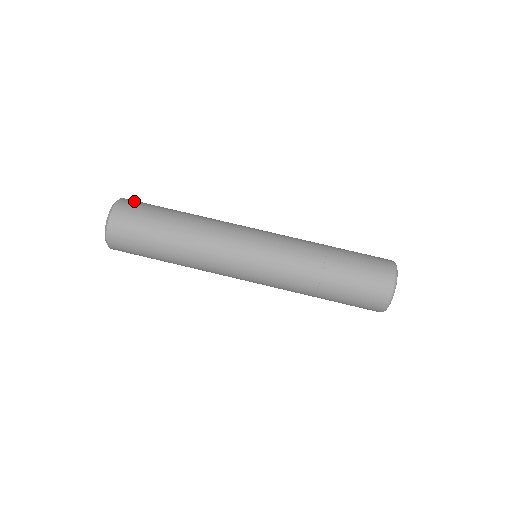
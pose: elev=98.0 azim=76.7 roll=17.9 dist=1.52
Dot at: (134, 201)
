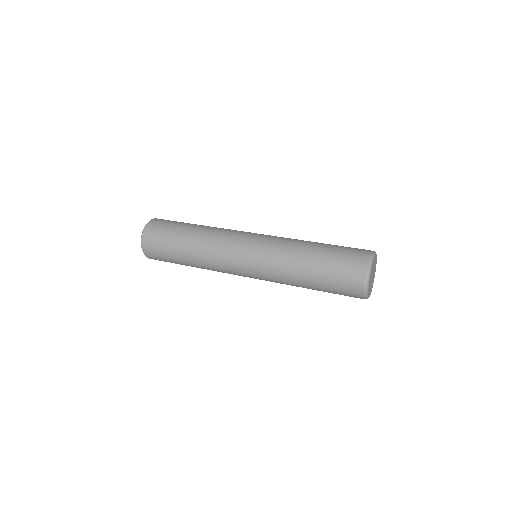
Dot at: occluded
